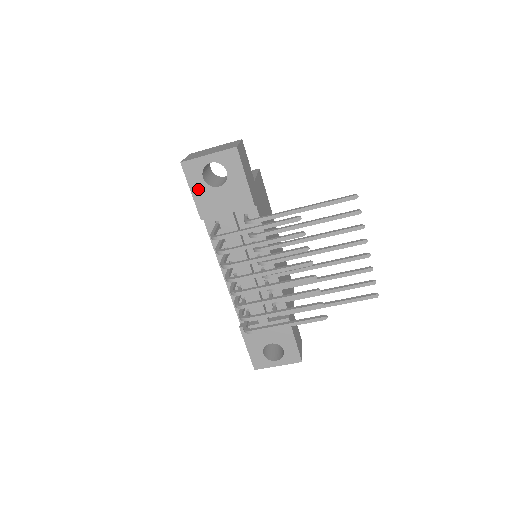
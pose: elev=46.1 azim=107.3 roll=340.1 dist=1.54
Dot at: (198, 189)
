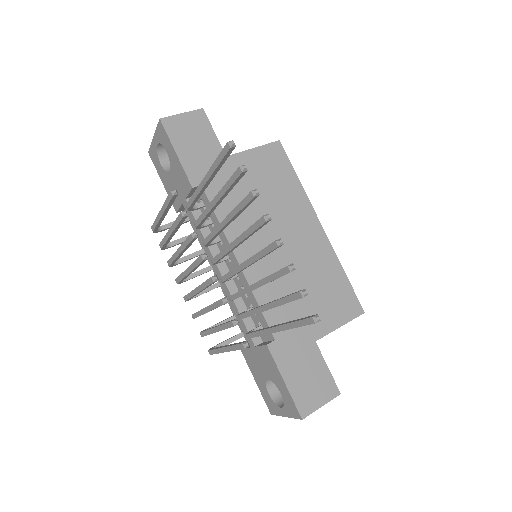
Dot at: (163, 178)
